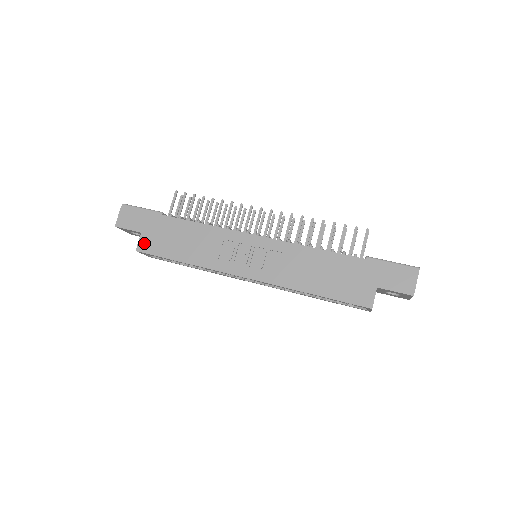
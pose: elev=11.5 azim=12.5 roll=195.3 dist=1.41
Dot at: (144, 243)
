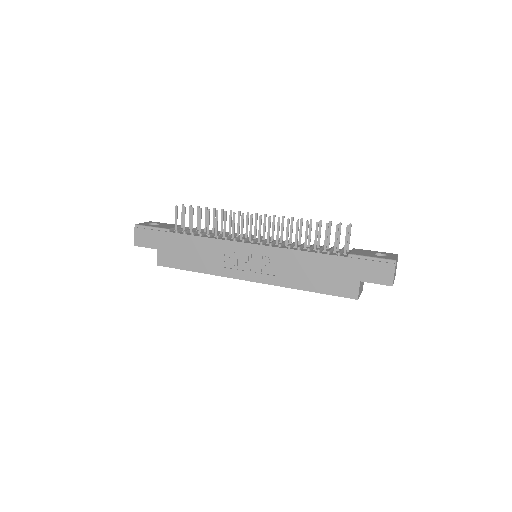
Dot at: (161, 258)
